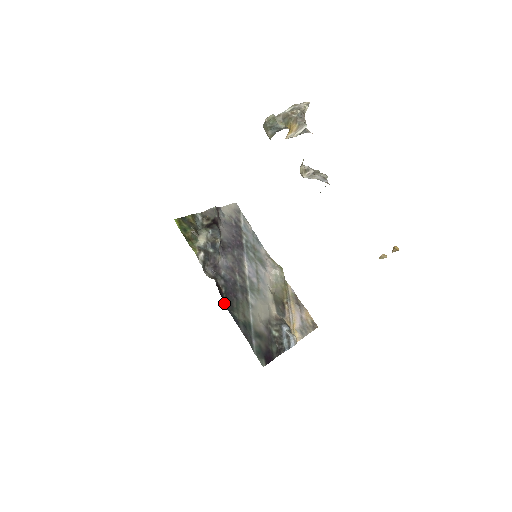
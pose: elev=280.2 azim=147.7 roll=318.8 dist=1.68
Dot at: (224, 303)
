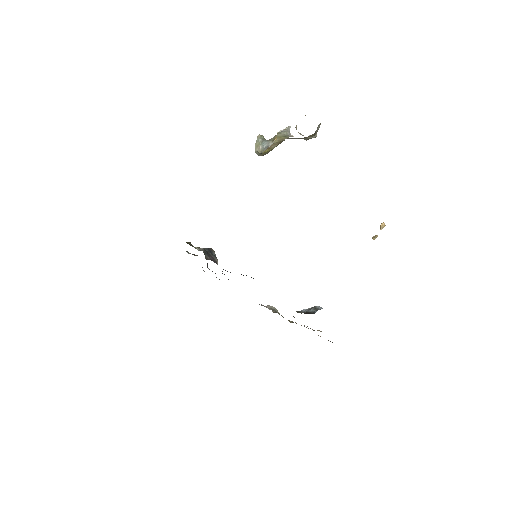
Dot at: occluded
